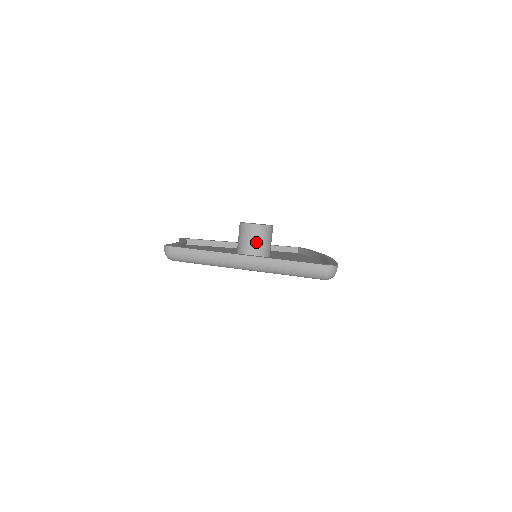
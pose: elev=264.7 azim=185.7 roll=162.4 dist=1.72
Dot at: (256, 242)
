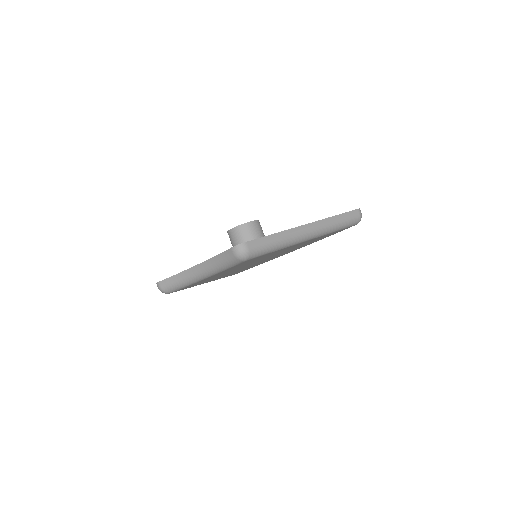
Dot at: occluded
